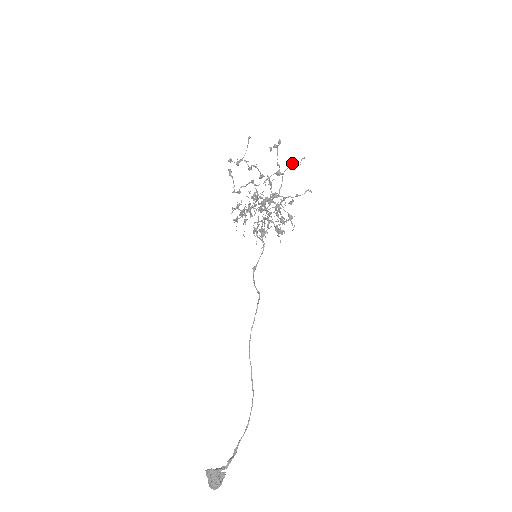
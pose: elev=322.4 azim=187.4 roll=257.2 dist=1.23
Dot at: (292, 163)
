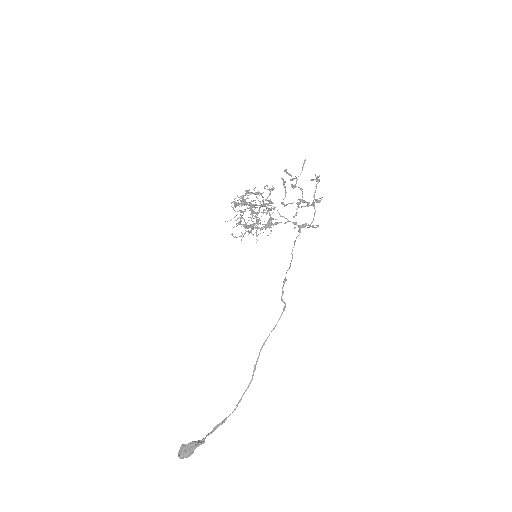
Dot at: occluded
